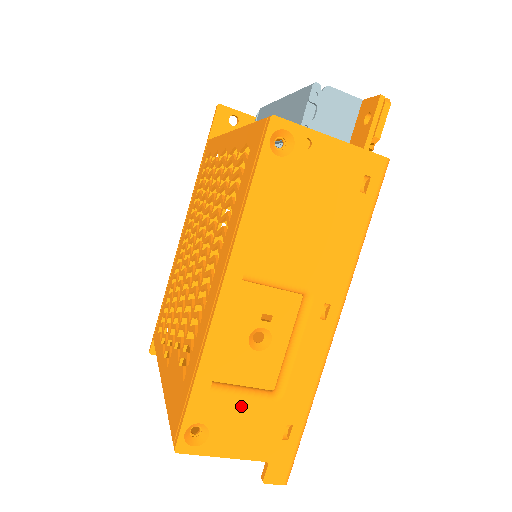
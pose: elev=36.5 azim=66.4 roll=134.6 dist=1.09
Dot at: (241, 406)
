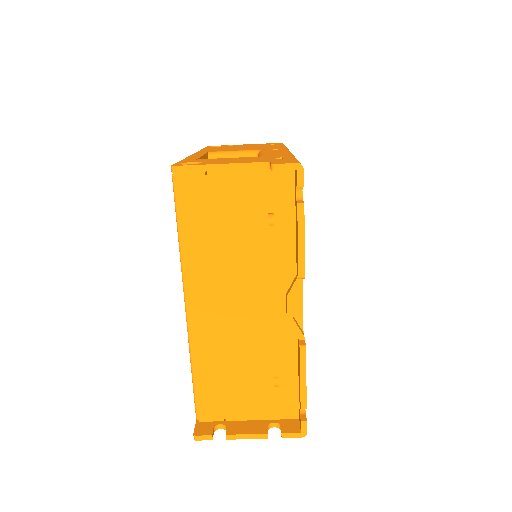
Dot at: (227, 159)
